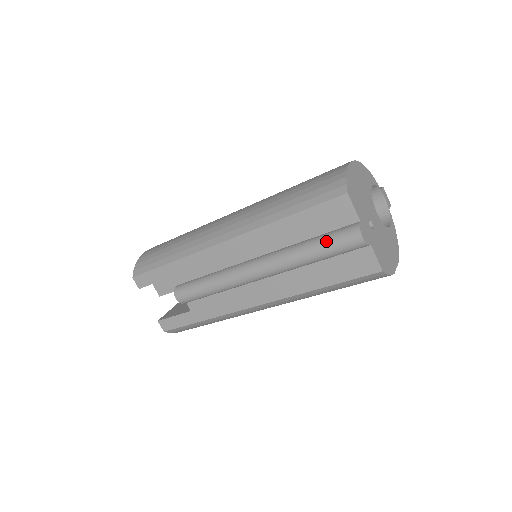
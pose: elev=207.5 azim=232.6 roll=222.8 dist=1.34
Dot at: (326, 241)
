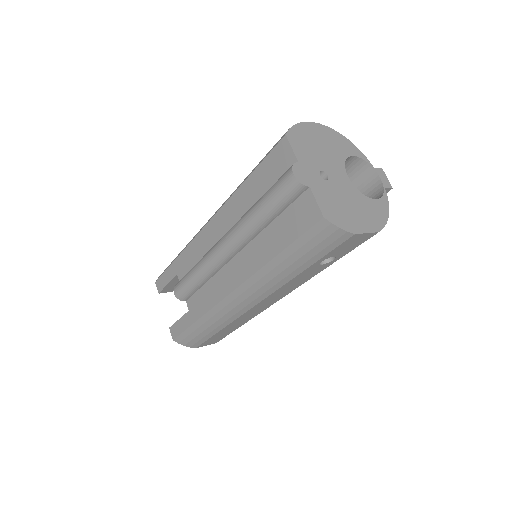
Dot at: (268, 191)
